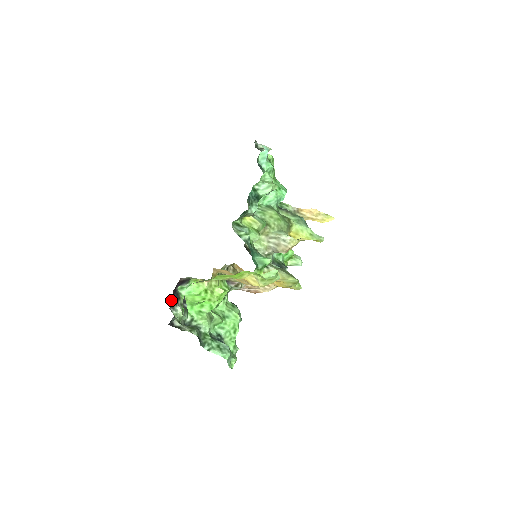
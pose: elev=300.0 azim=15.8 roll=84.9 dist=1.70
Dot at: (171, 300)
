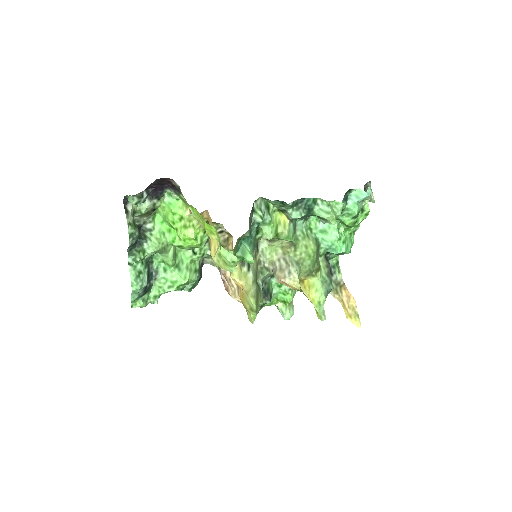
Dot at: (149, 187)
